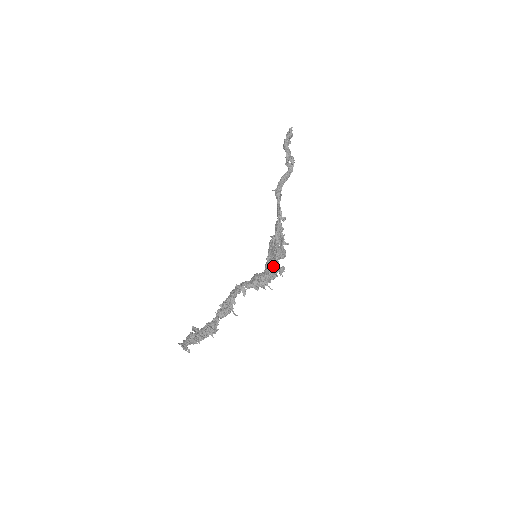
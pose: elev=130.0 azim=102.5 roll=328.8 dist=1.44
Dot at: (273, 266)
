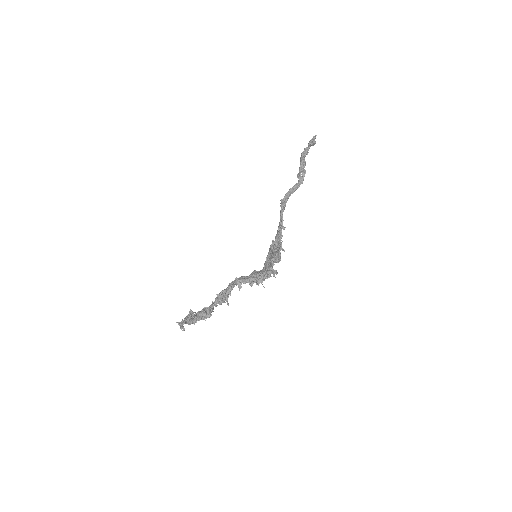
Dot at: (268, 268)
